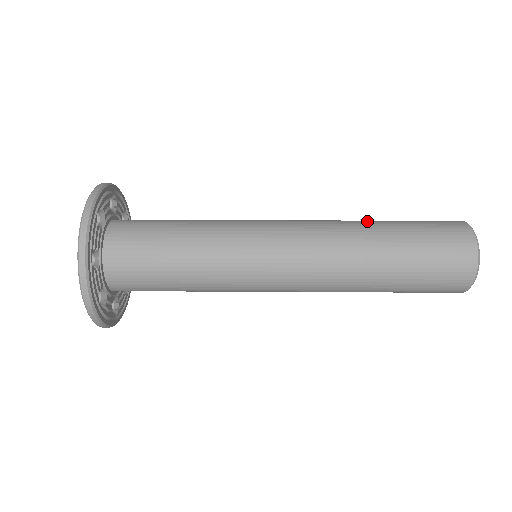
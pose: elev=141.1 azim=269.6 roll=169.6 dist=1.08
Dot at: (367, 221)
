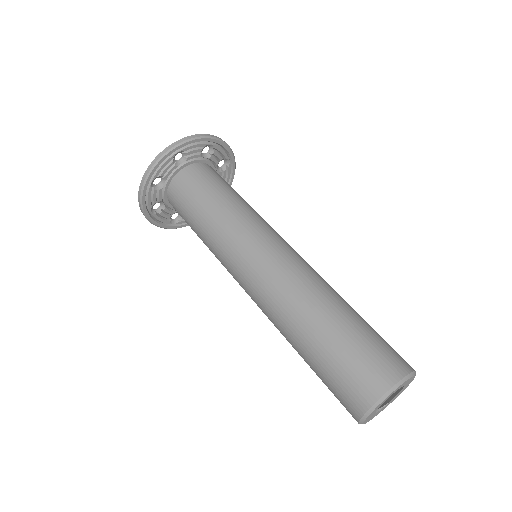
Dot at: (344, 300)
